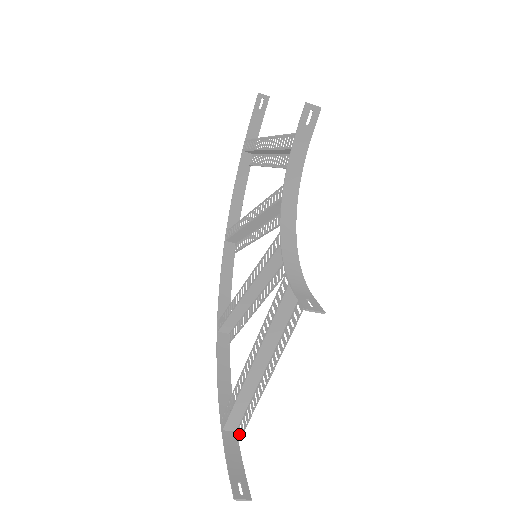
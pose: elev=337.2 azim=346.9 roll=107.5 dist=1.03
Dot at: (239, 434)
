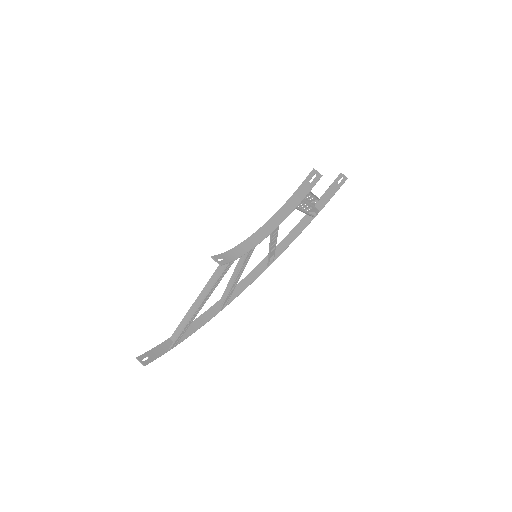
Dot at: (174, 344)
